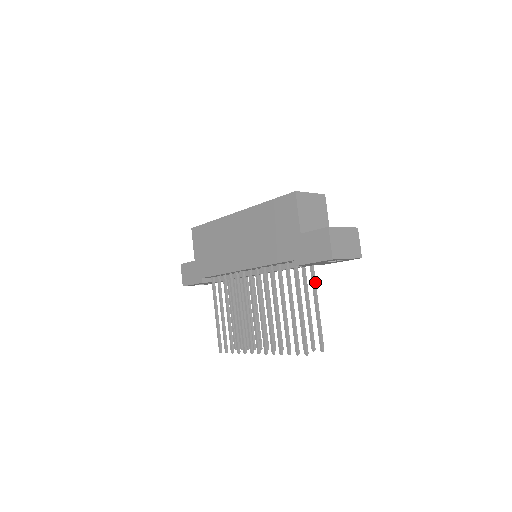
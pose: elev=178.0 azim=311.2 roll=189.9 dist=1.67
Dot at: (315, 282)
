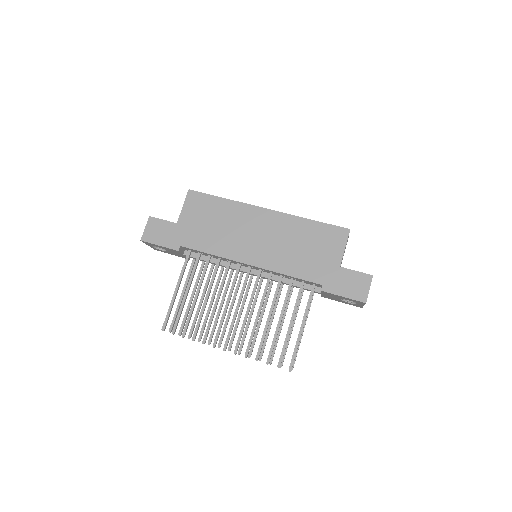
Dot at: occluded
